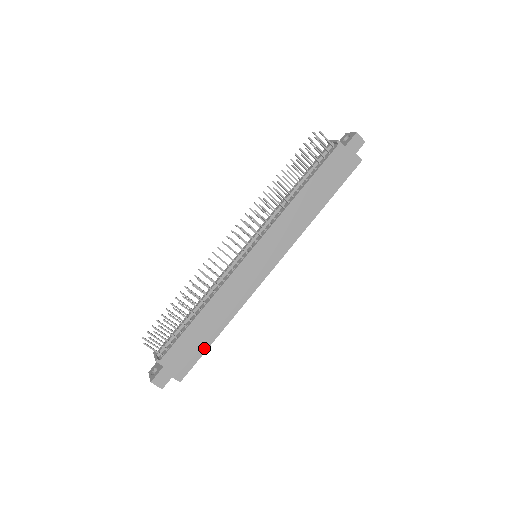
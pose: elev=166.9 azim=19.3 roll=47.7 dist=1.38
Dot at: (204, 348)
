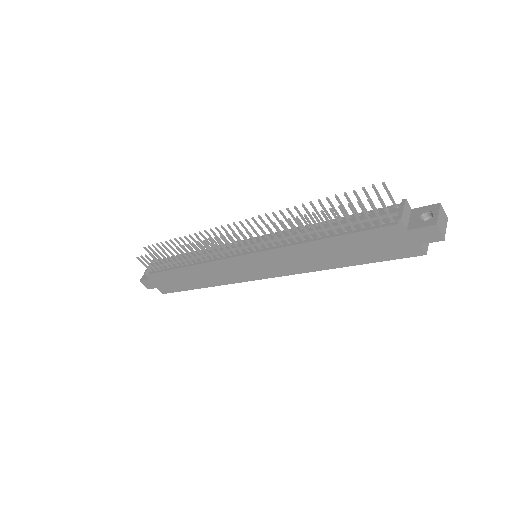
Dot at: (185, 288)
